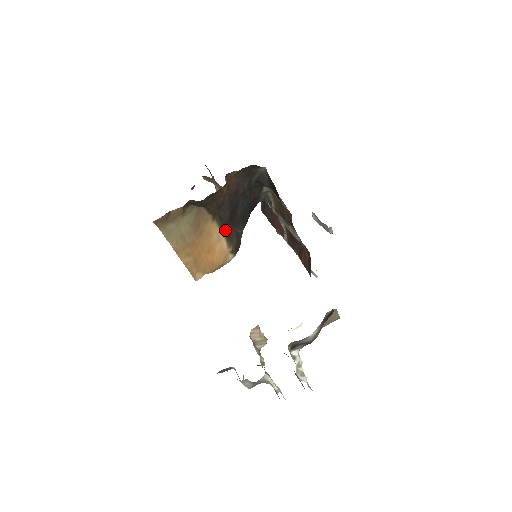
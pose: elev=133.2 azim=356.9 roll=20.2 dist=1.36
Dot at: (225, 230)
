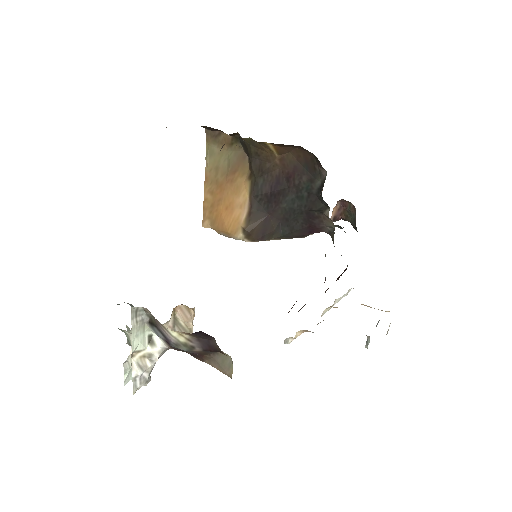
Dot at: (253, 202)
